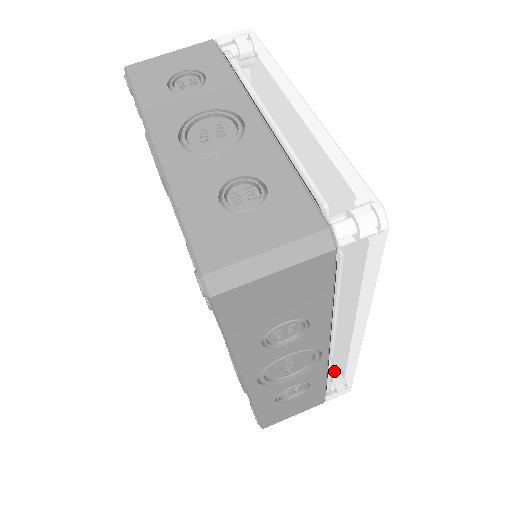
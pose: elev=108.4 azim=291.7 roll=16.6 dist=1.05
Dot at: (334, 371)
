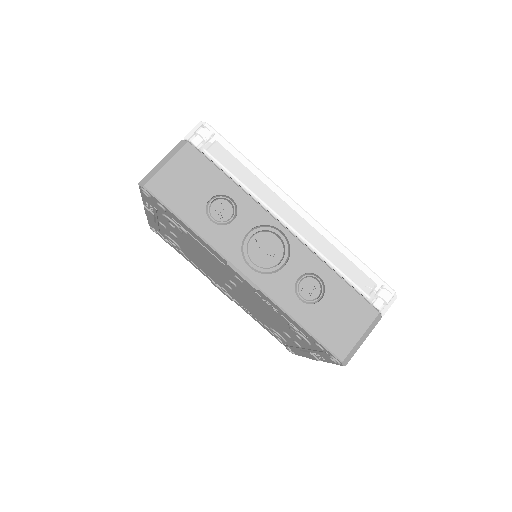
Dot at: (325, 255)
